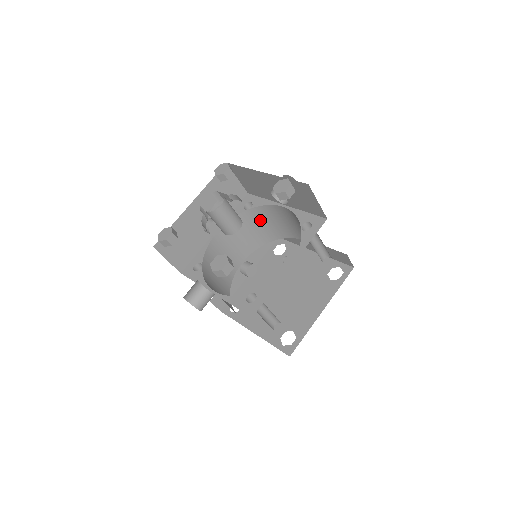
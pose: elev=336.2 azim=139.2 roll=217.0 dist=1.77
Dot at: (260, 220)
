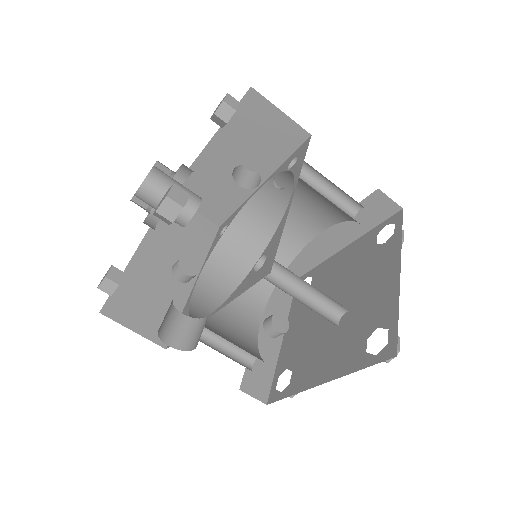
Dot at: (249, 242)
